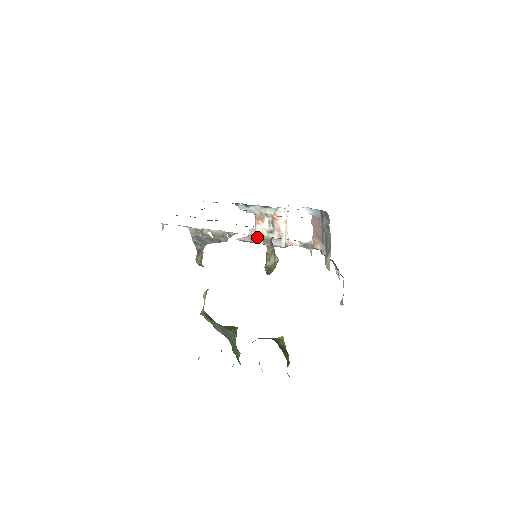
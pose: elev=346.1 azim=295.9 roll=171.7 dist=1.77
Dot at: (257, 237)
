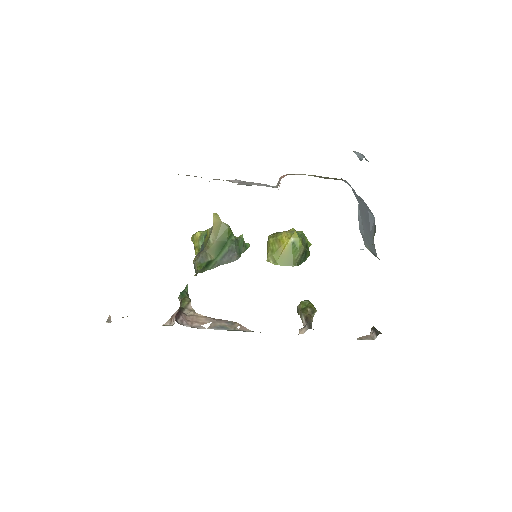
Dot at: occluded
